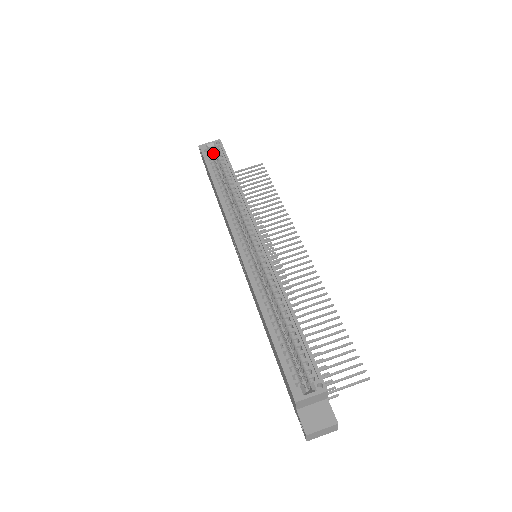
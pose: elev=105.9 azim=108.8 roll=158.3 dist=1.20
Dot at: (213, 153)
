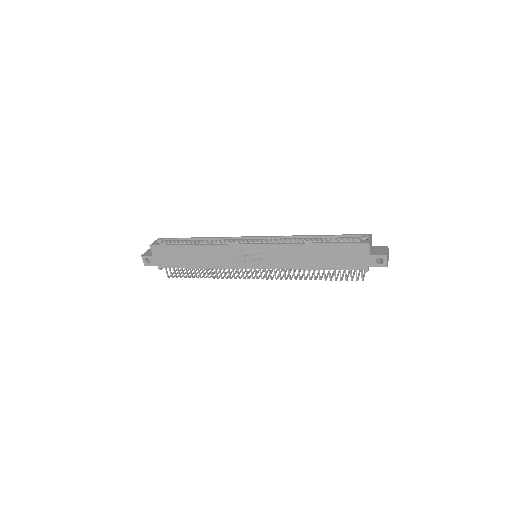
Dot at: occluded
